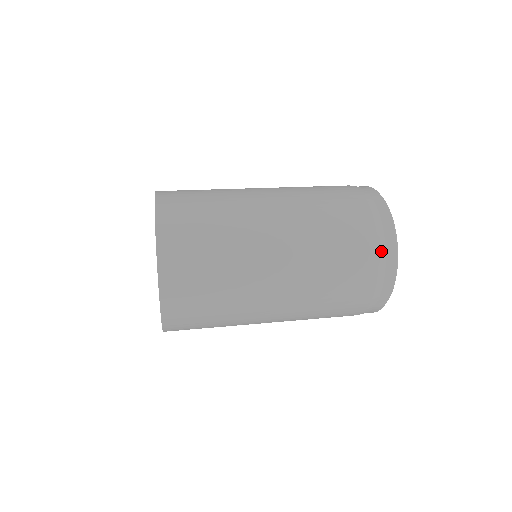
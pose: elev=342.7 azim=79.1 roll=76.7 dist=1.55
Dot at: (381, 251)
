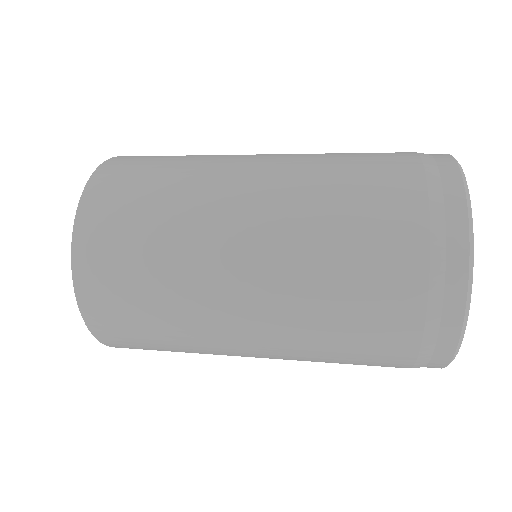
Dot at: (432, 307)
